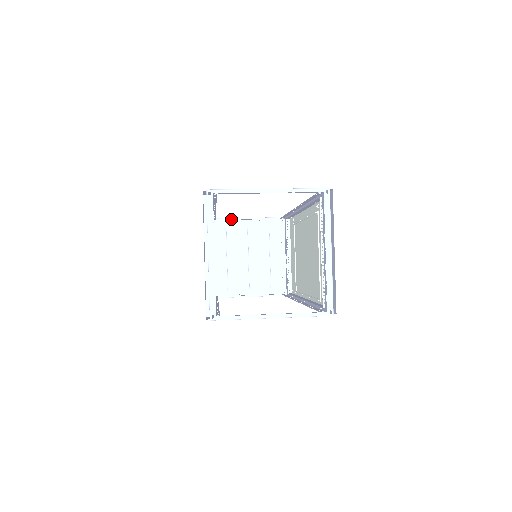
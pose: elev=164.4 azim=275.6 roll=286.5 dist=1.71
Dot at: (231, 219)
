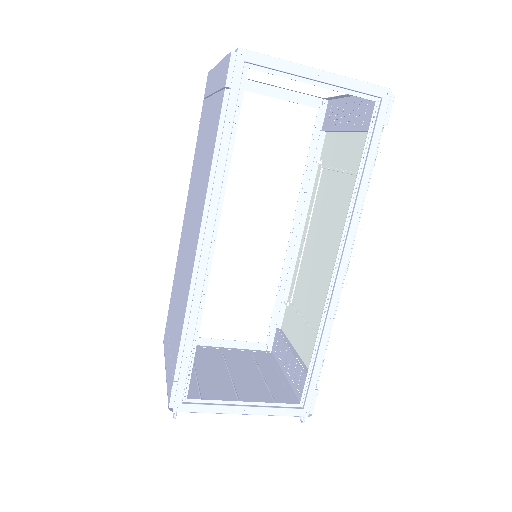
Dot at: (199, 337)
